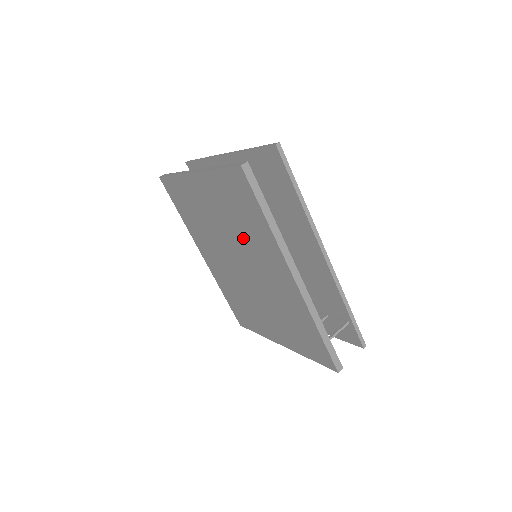
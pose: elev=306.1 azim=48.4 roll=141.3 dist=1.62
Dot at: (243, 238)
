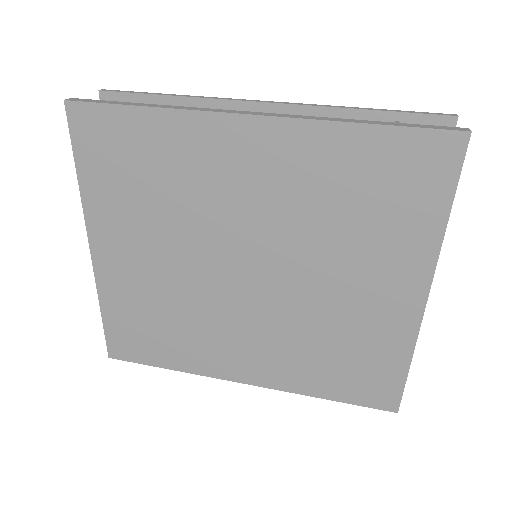
Dot at: (187, 209)
